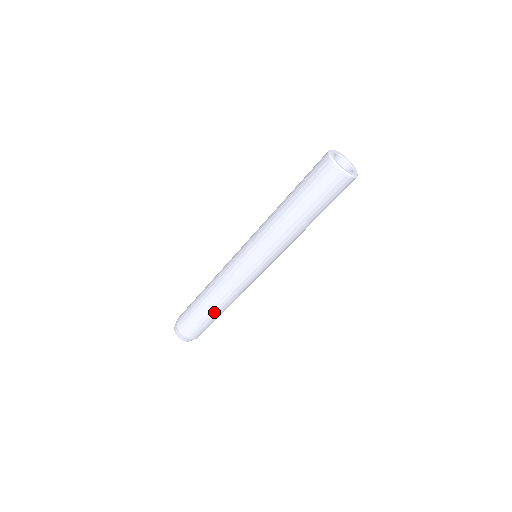
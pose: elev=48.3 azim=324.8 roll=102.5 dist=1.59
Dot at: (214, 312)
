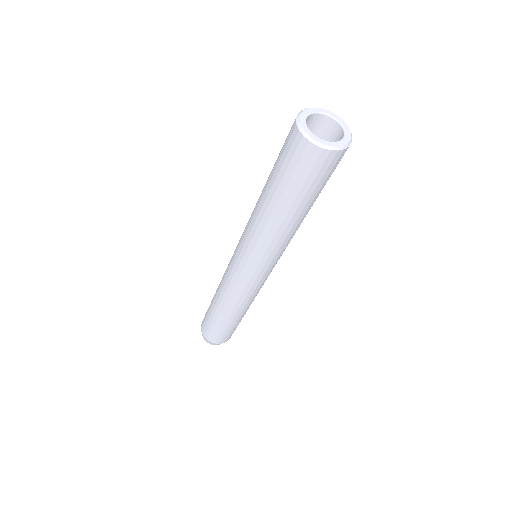
Dot at: (244, 314)
